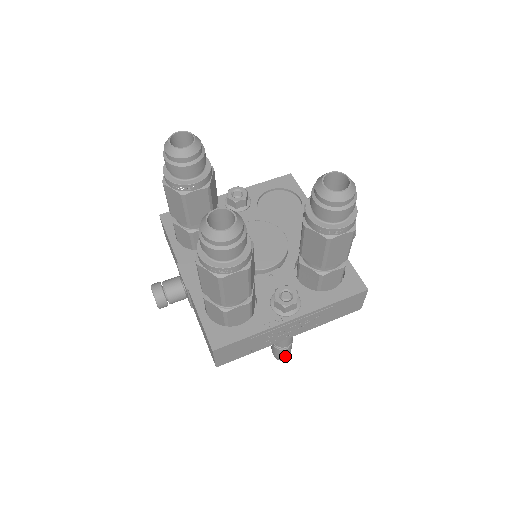
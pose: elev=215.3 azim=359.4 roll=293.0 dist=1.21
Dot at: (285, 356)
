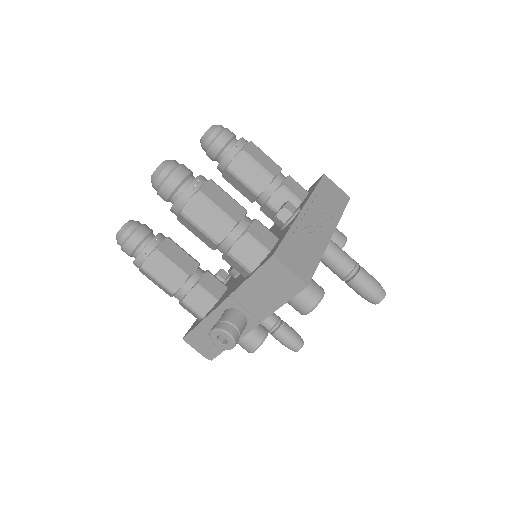
Dot at: (375, 282)
